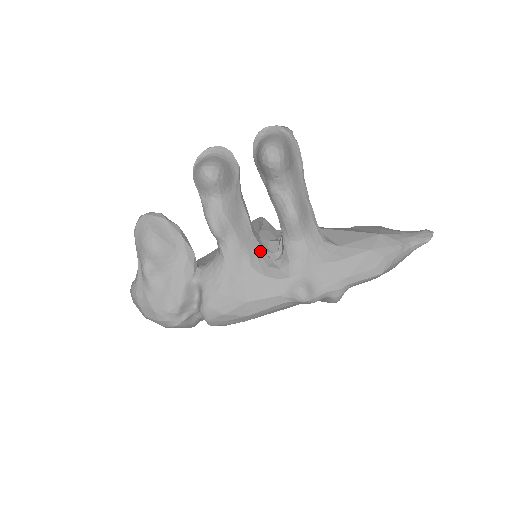
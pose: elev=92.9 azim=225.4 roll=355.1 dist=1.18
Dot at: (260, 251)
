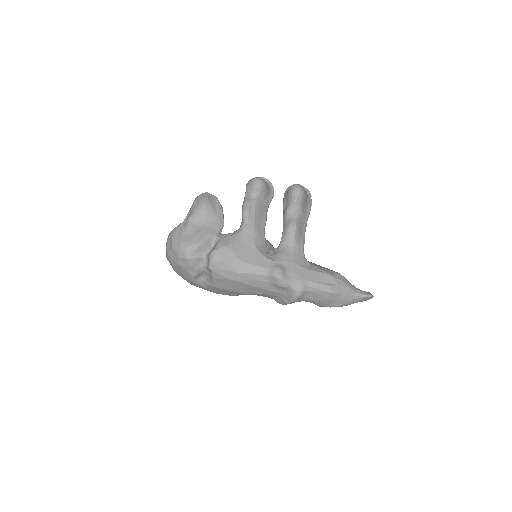
Dot at: (263, 242)
